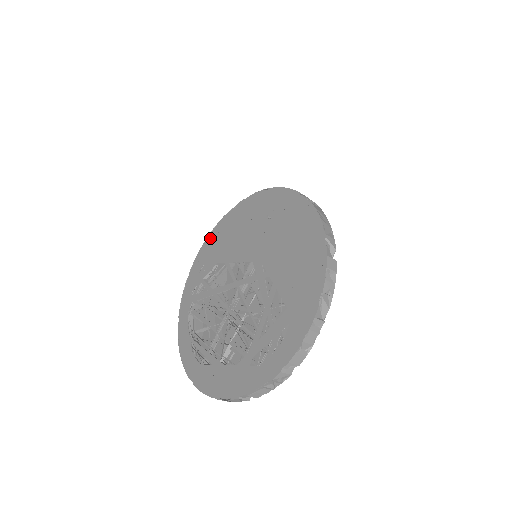
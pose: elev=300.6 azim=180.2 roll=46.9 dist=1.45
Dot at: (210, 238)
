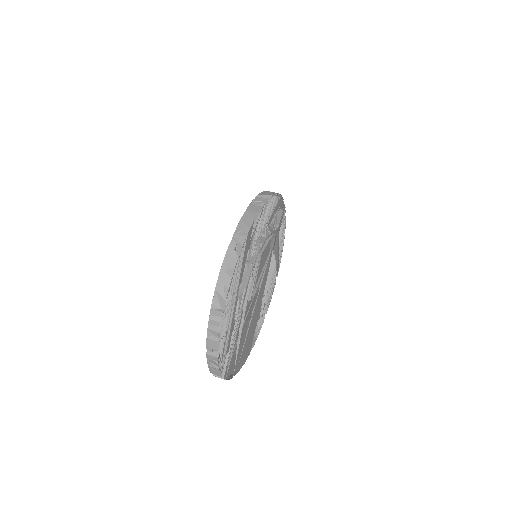
Dot at: occluded
